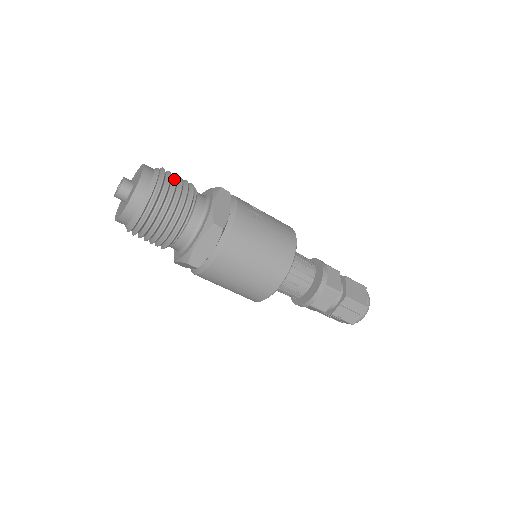
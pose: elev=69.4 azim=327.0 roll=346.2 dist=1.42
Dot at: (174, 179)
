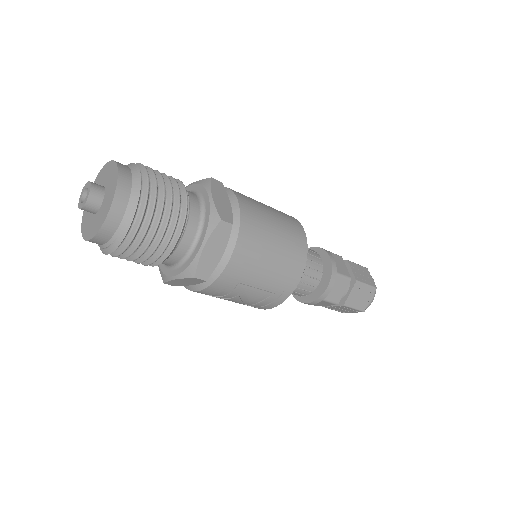
Dot at: occluded
